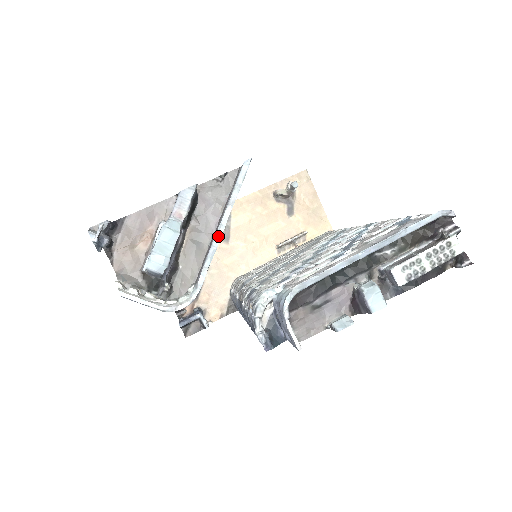
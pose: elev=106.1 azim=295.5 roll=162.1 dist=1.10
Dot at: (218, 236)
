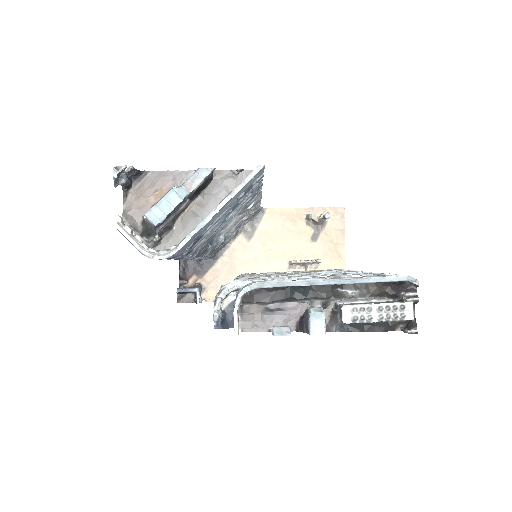
Dot at: (211, 215)
